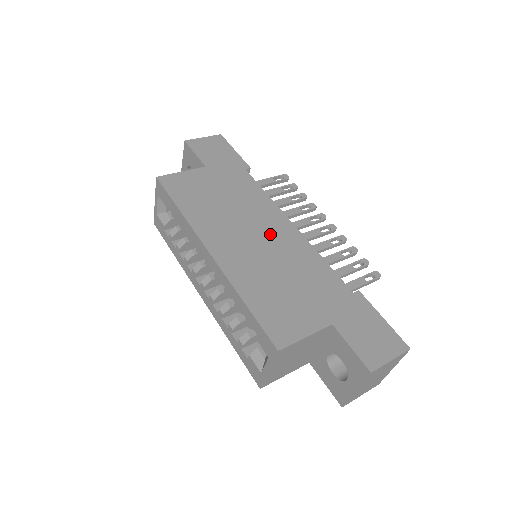
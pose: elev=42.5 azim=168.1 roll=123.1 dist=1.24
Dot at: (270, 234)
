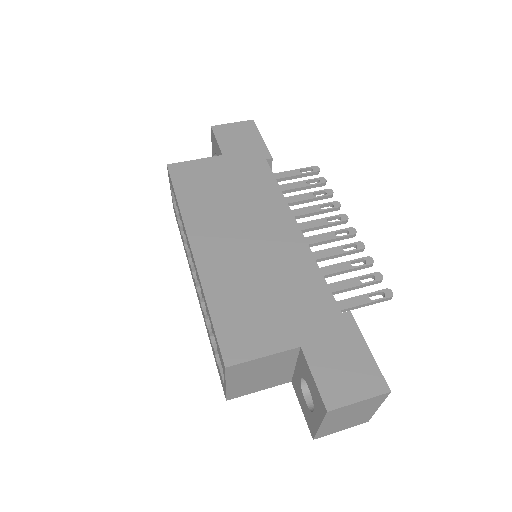
Dot at: (266, 234)
